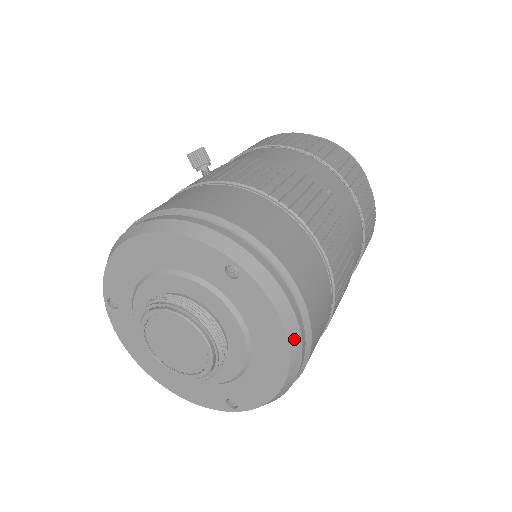
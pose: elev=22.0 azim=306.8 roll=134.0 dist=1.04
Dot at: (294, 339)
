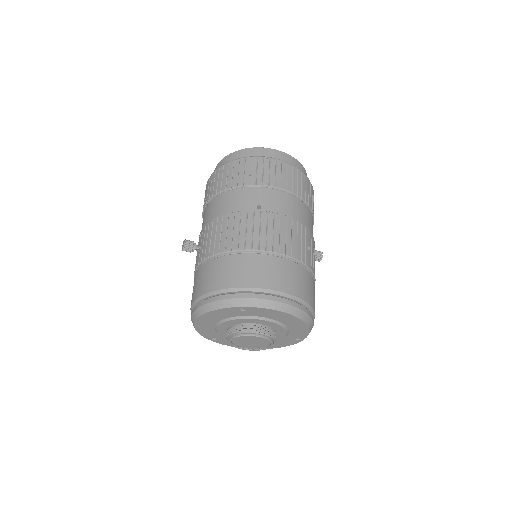
Dot at: (292, 311)
